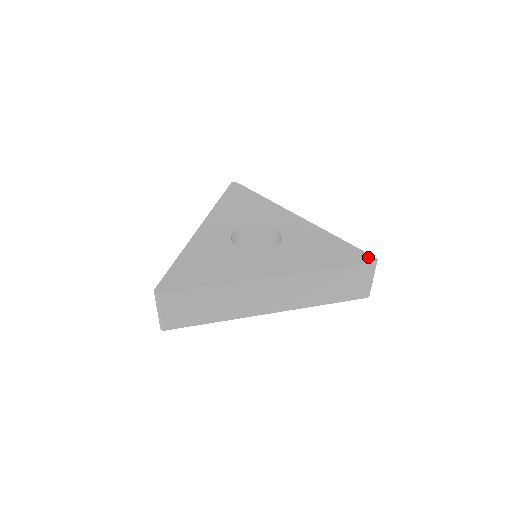
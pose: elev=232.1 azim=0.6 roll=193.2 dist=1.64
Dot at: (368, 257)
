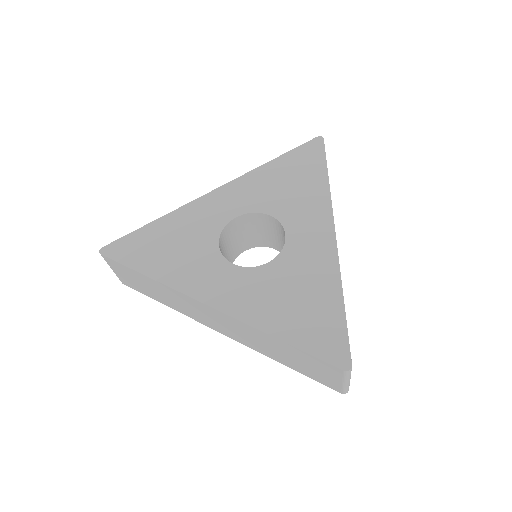
Dot at: (343, 356)
